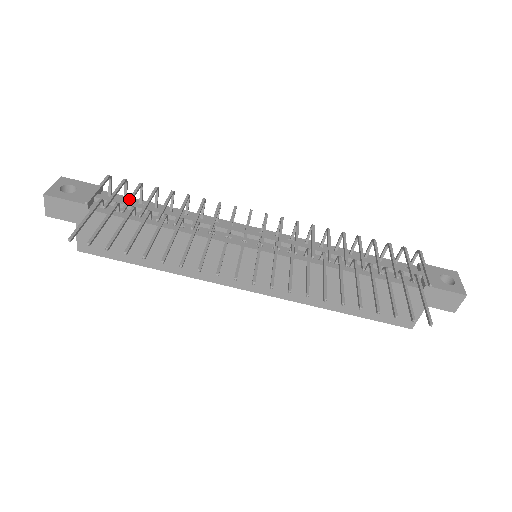
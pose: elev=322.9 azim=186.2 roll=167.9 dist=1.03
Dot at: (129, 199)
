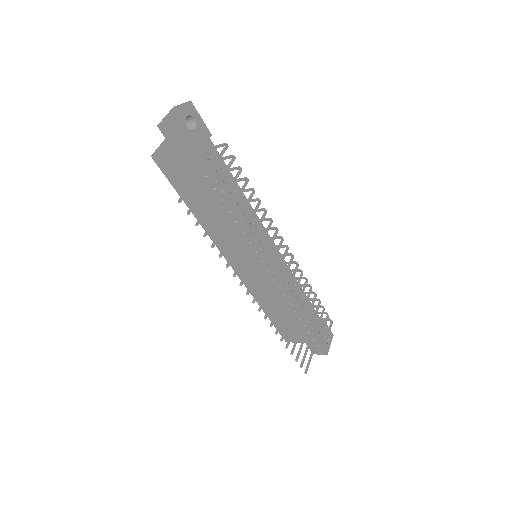
Dot at: (231, 187)
